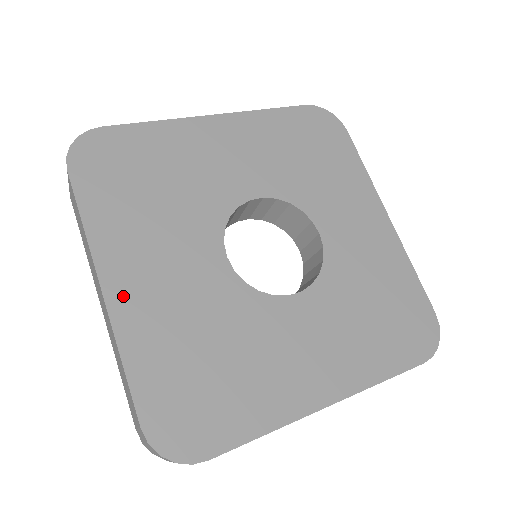
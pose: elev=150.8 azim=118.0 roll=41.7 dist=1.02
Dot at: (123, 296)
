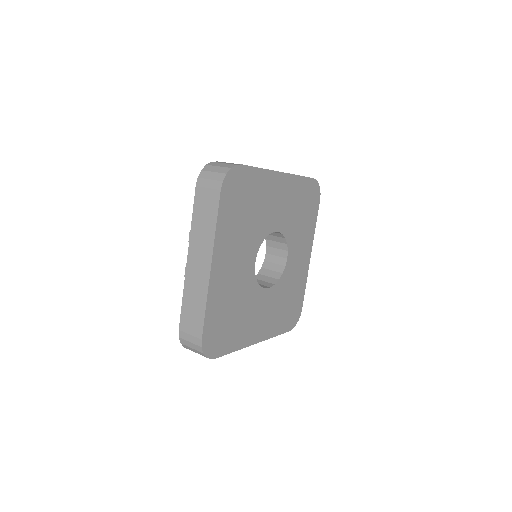
Dot at: (217, 273)
